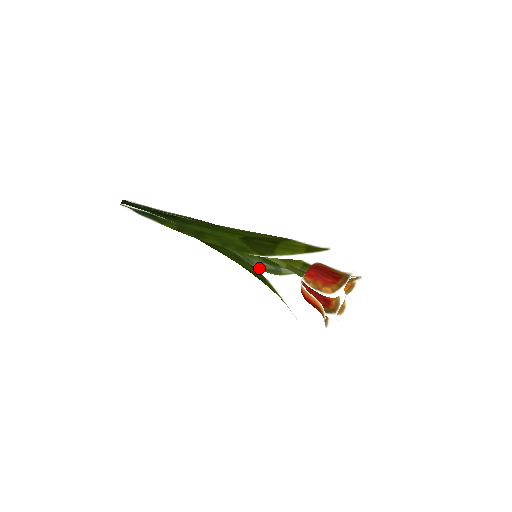
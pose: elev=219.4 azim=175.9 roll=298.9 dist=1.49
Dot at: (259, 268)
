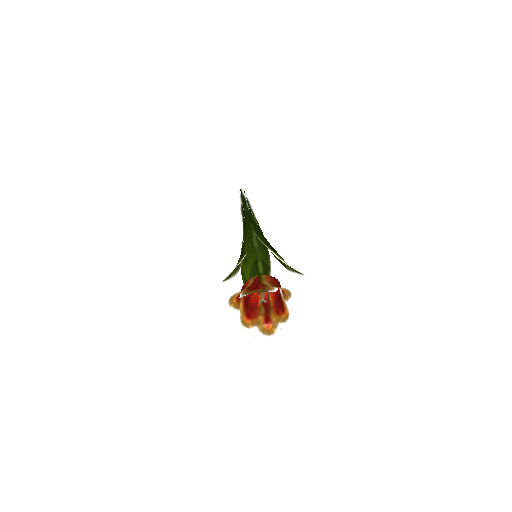
Dot at: (242, 270)
